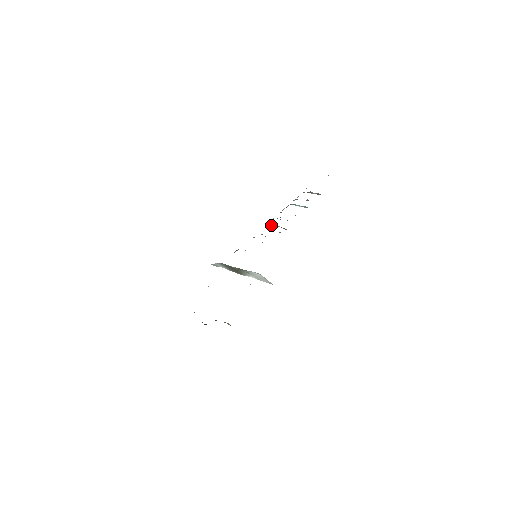
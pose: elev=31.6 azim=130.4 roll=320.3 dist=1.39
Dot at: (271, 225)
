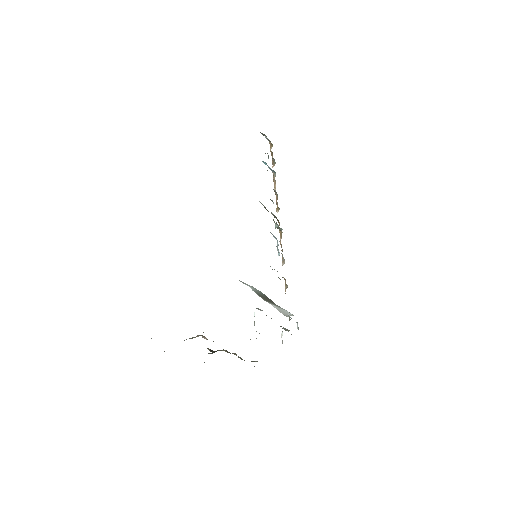
Dot at: occluded
